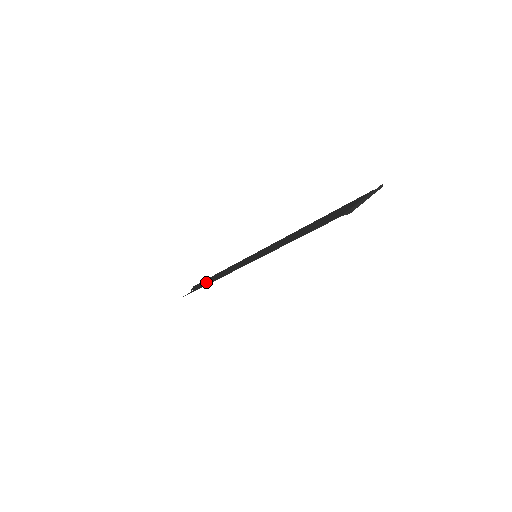
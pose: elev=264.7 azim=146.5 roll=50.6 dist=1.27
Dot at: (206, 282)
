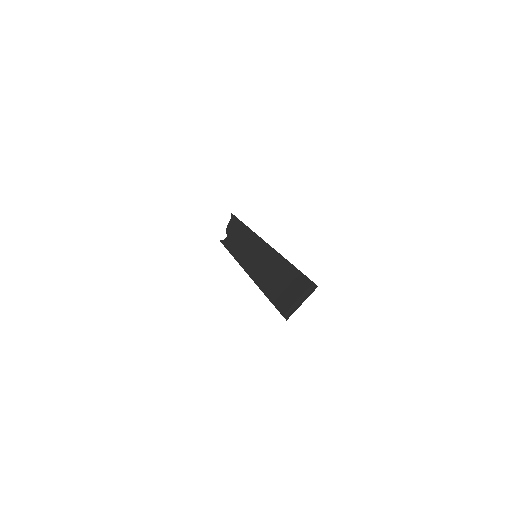
Dot at: (232, 239)
